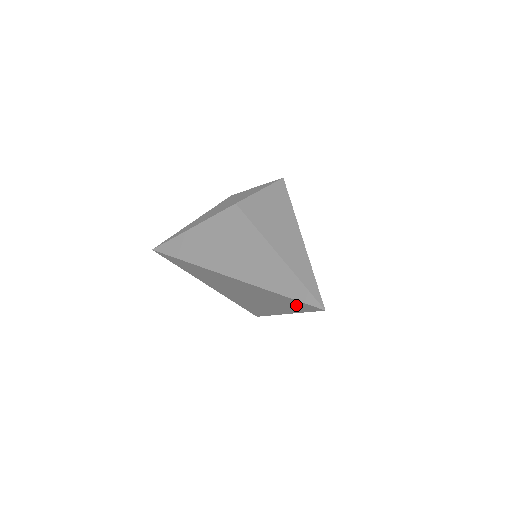
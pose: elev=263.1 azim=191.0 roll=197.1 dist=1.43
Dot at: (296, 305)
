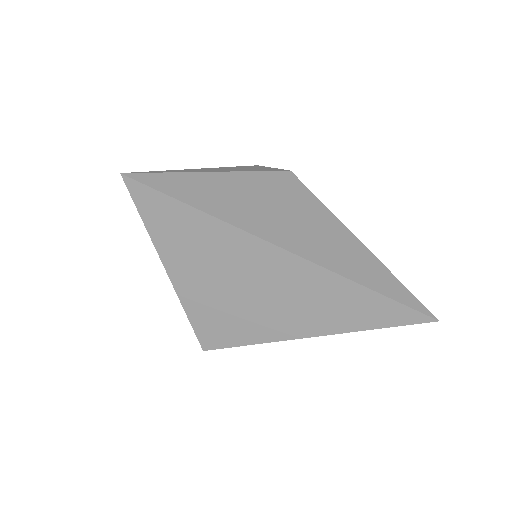
Dot at: (381, 313)
